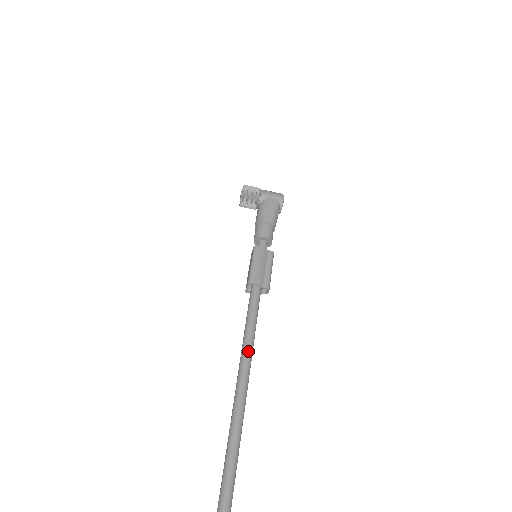
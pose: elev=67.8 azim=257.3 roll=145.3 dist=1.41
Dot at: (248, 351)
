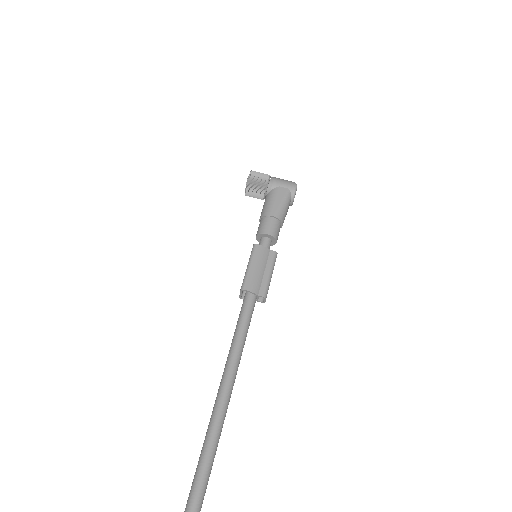
Dot at: (231, 372)
